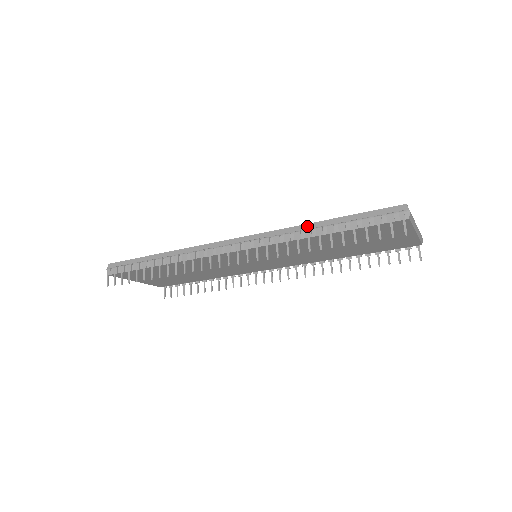
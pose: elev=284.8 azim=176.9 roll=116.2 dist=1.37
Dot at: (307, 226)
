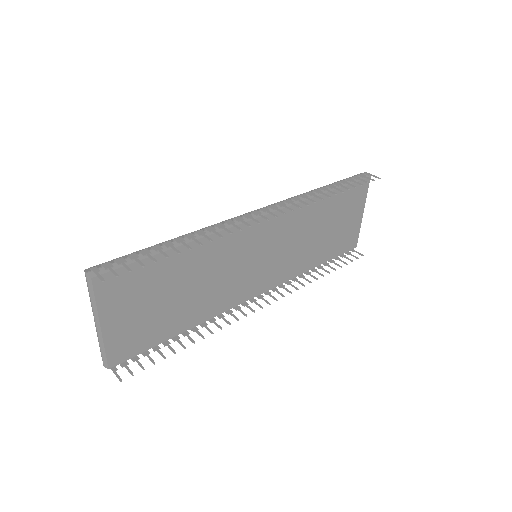
Dot at: occluded
